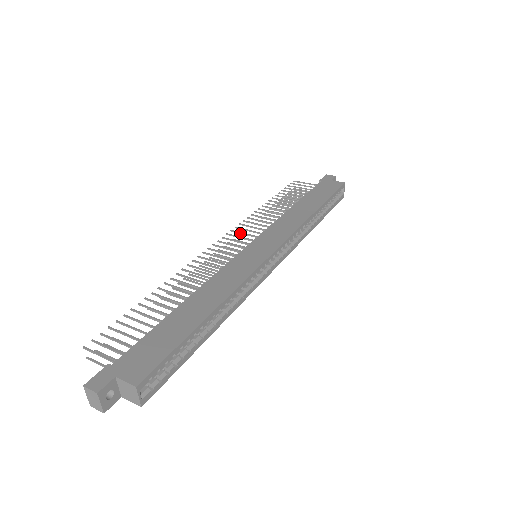
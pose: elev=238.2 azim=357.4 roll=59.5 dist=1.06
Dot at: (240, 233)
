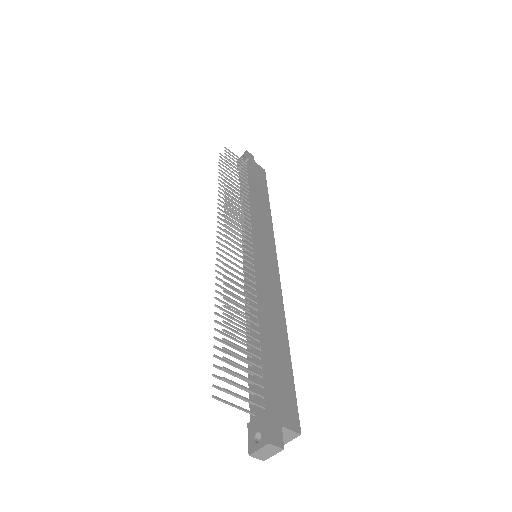
Dot at: (233, 221)
